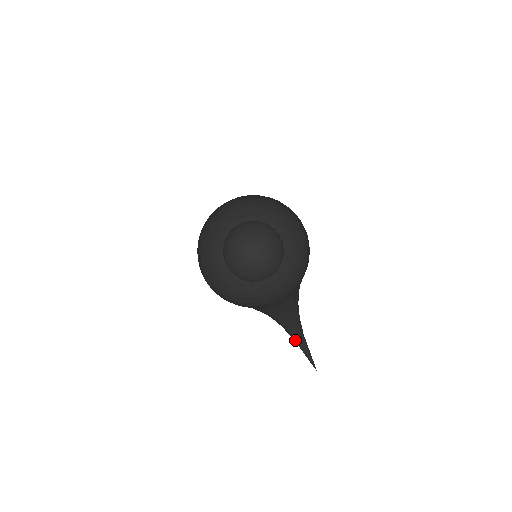
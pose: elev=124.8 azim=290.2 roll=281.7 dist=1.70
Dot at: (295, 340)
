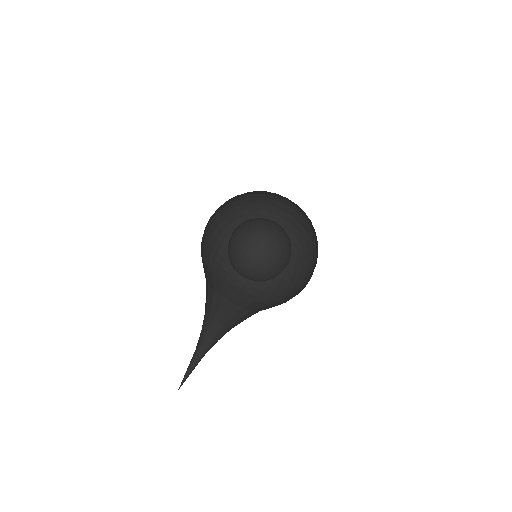
Dot at: (197, 352)
